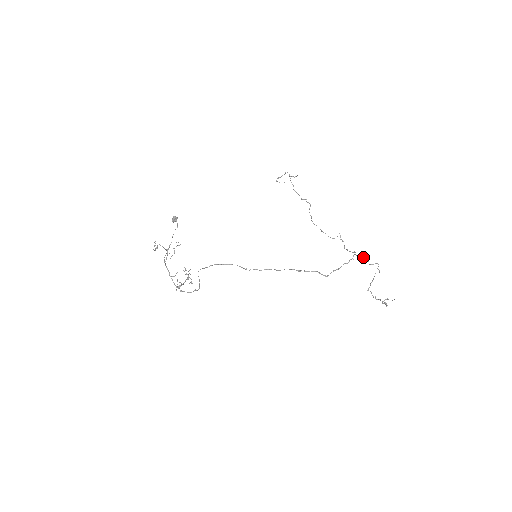
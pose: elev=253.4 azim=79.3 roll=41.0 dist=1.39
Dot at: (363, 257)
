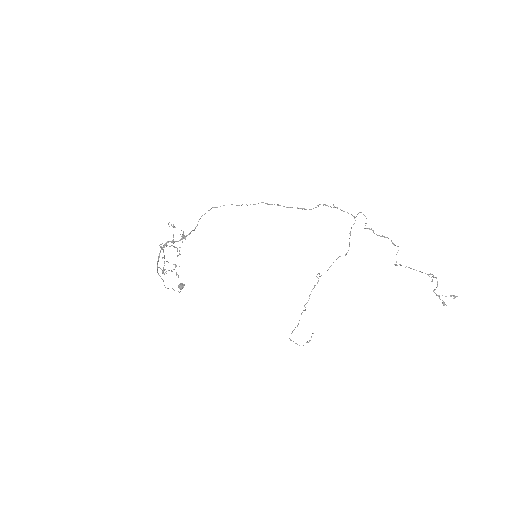
Dot at: occluded
